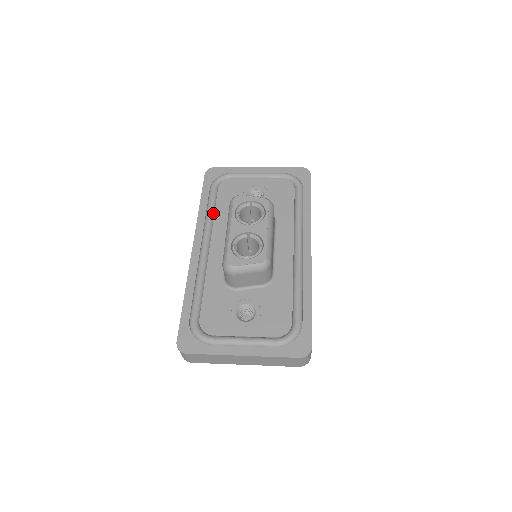
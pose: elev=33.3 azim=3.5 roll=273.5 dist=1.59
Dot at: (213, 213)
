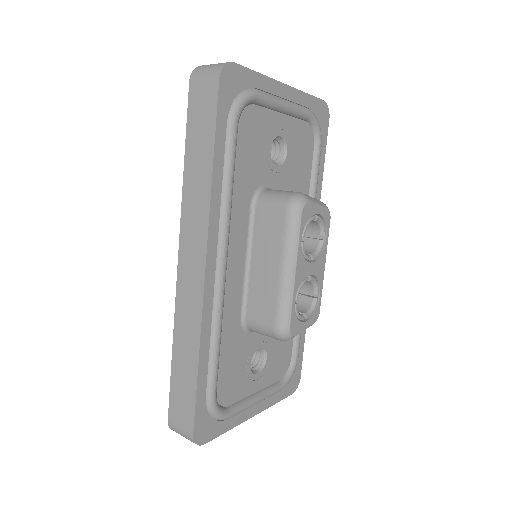
Dot at: (232, 190)
